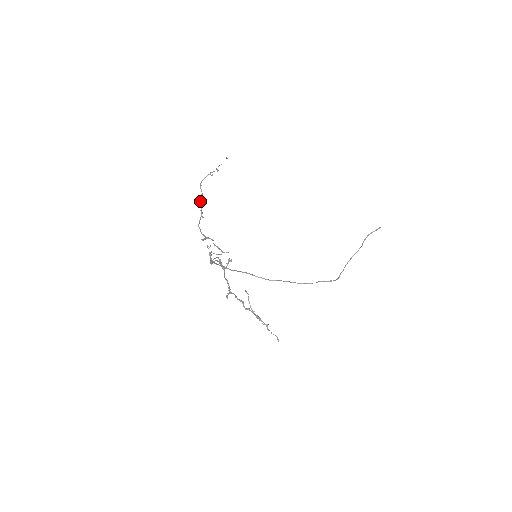
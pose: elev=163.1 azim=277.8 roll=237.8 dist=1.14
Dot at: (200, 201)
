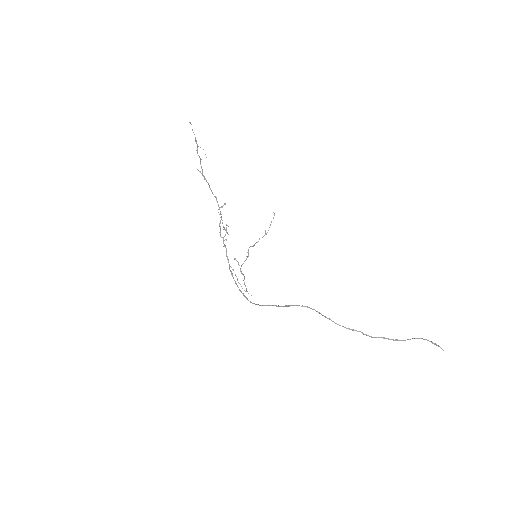
Dot at: (251, 246)
